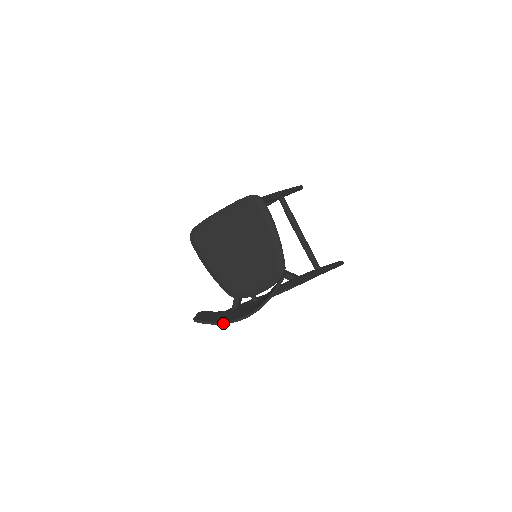
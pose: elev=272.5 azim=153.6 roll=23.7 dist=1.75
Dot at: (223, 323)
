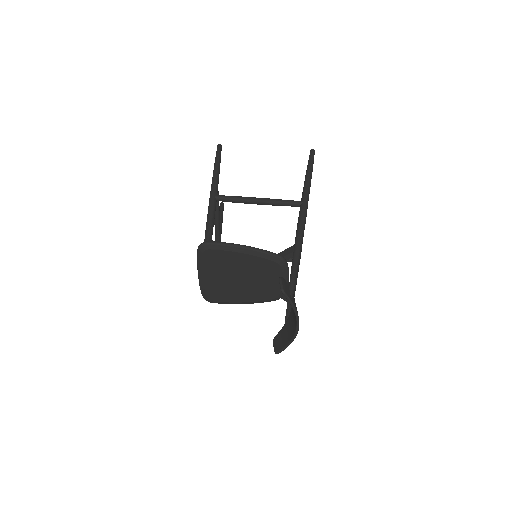
Dot at: (292, 341)
